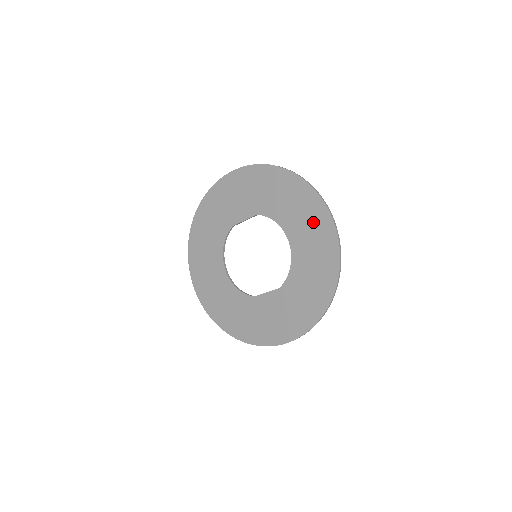
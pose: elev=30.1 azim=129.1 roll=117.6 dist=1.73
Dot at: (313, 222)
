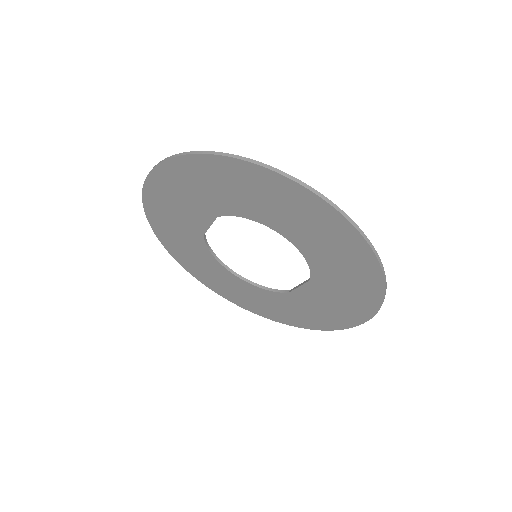
Dot at: (292, 205)
